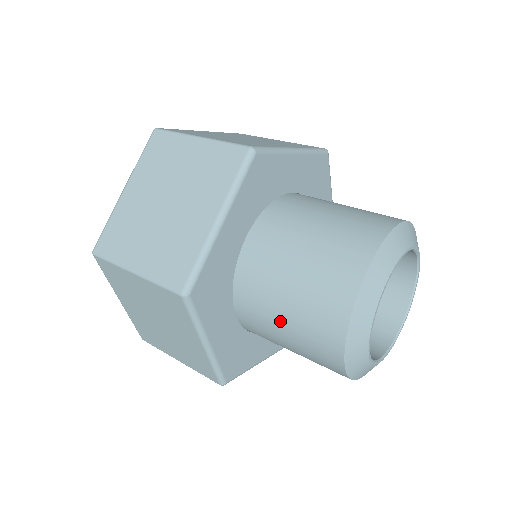
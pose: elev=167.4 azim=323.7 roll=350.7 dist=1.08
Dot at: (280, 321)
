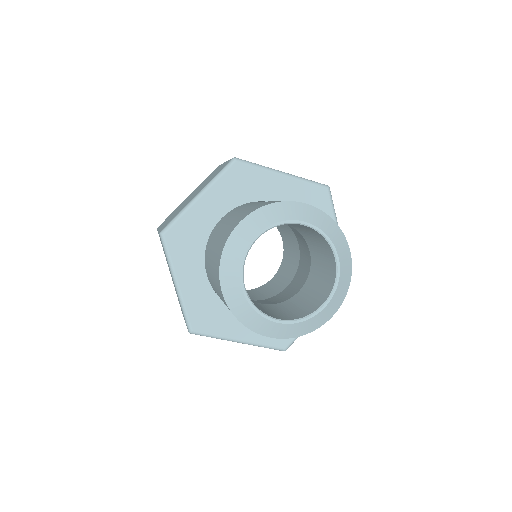
Dot at: (211, 267)
